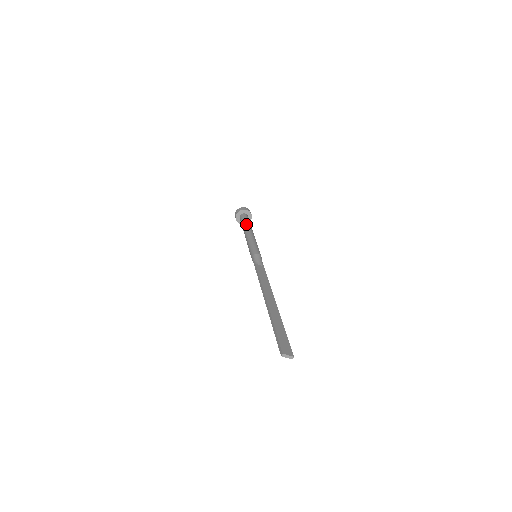
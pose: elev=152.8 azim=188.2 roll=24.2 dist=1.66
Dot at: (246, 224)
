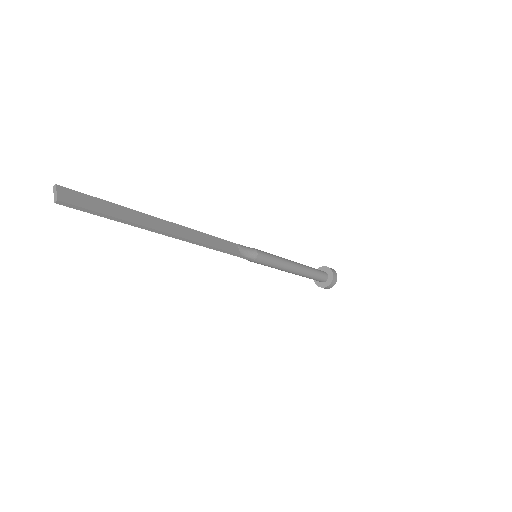
Dot at: occluded
